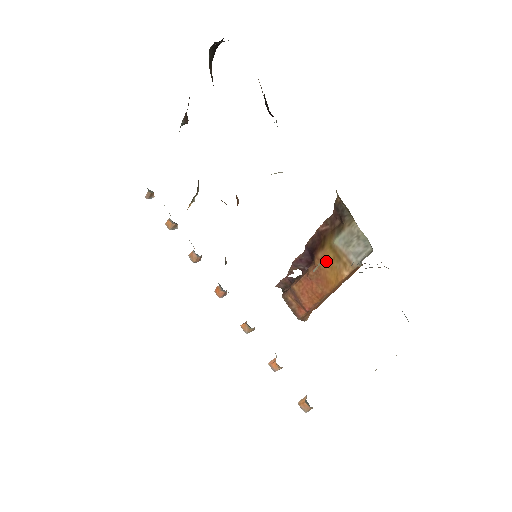
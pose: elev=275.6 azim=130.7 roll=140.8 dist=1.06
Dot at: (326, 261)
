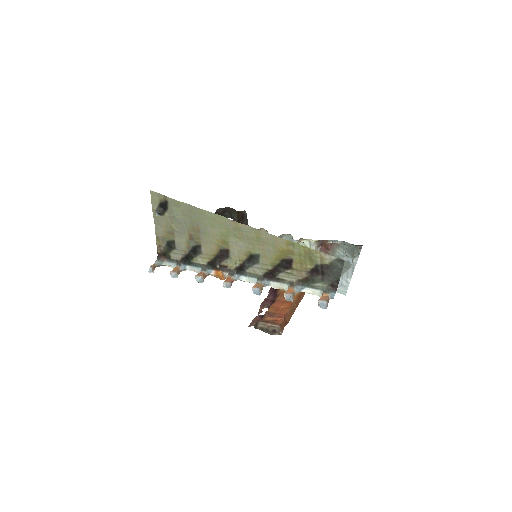
Dot at: occluded
